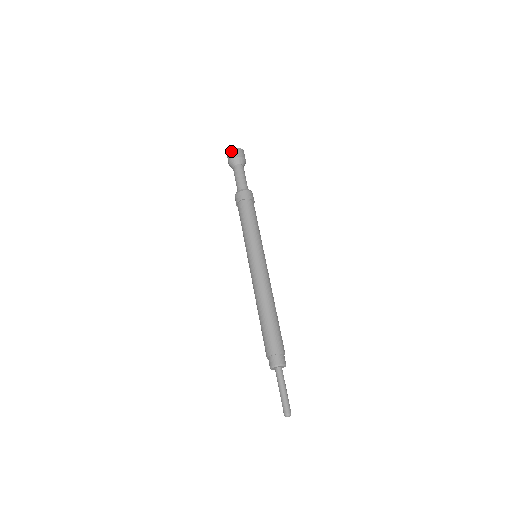
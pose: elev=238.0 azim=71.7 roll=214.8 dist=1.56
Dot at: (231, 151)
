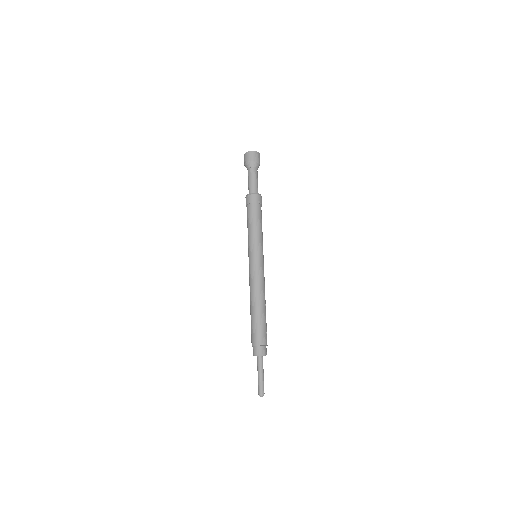
Dot at: (247, 154)
